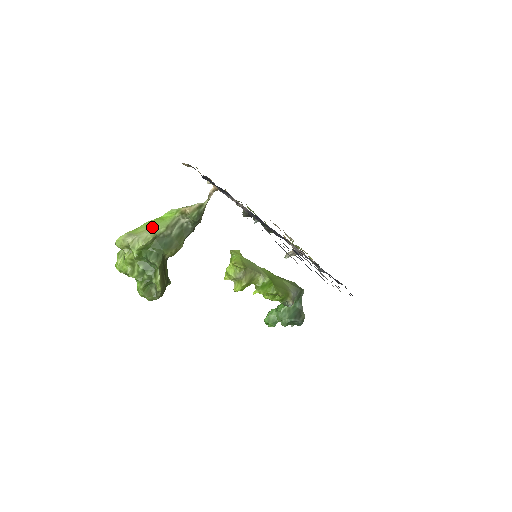
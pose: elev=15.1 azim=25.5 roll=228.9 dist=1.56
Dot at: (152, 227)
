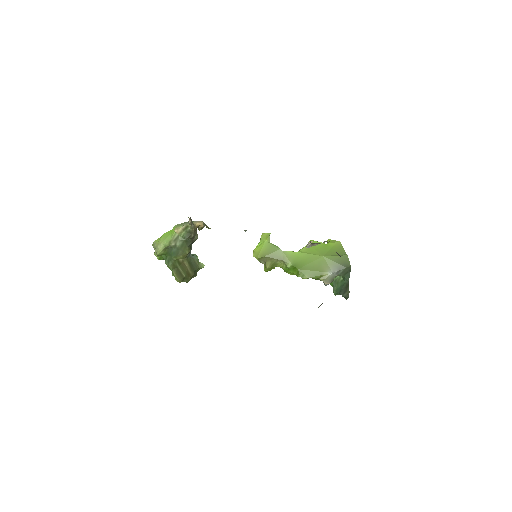
Dot at: (162, 241)
